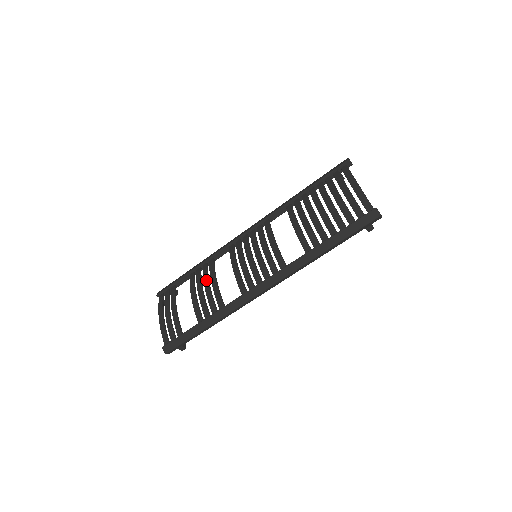
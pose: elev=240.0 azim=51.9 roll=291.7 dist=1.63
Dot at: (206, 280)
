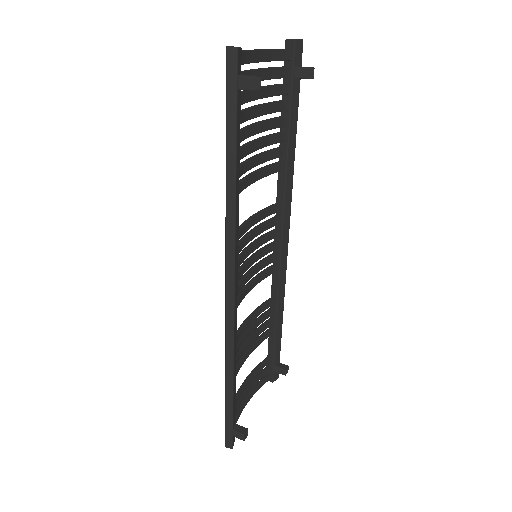
Dot at: (251, 325)
